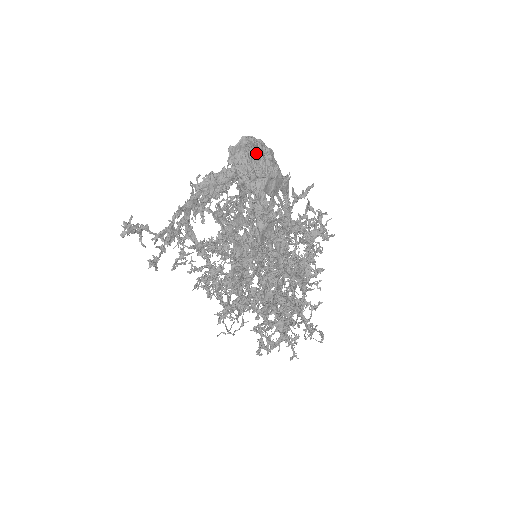
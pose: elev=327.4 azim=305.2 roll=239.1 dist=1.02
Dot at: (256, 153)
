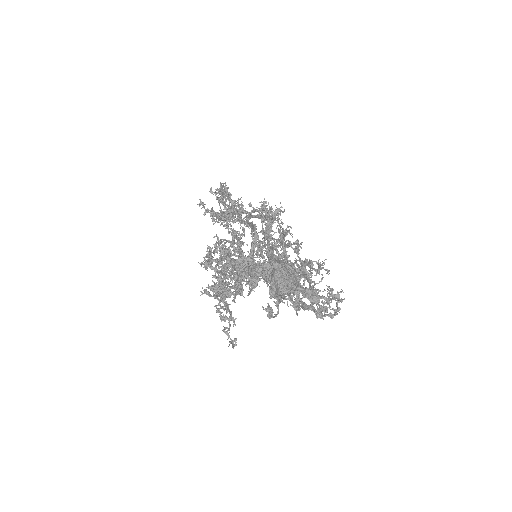
Dot at: (290, 287)
